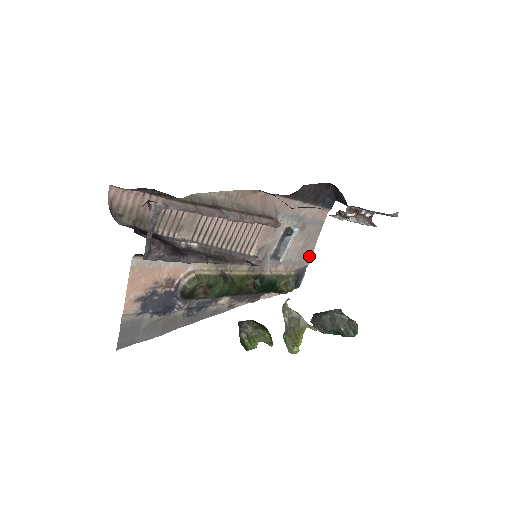
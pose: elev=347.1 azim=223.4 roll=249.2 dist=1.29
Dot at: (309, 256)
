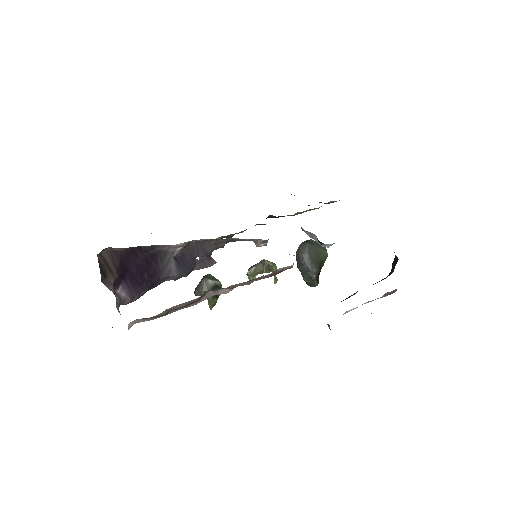
Dot at: occluded
